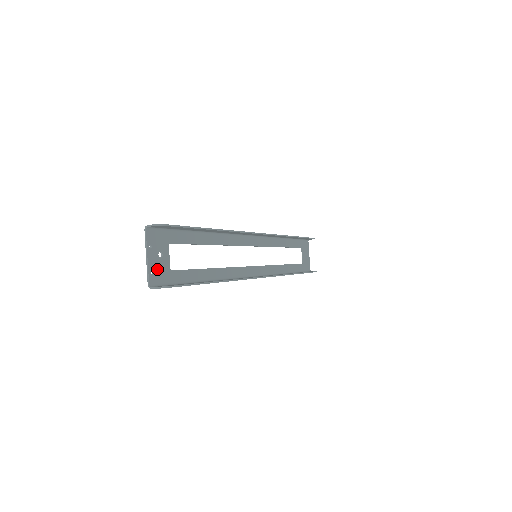
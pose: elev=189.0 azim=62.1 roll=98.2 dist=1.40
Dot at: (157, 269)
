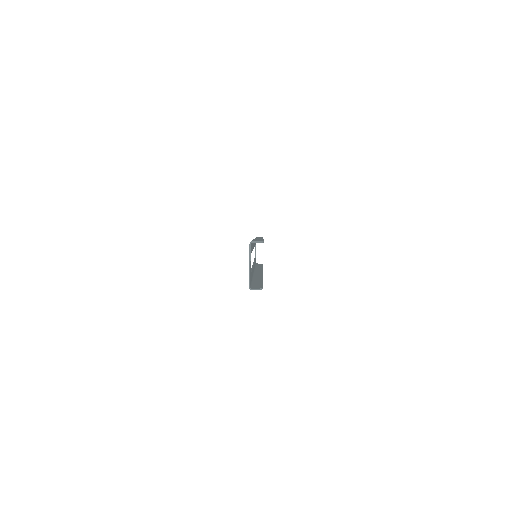
Dot at: (250, 274)
